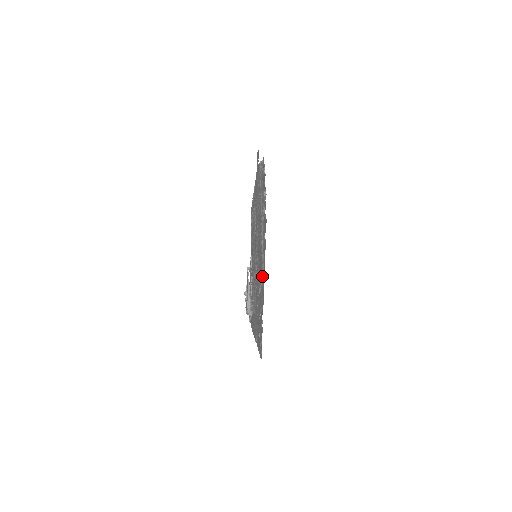
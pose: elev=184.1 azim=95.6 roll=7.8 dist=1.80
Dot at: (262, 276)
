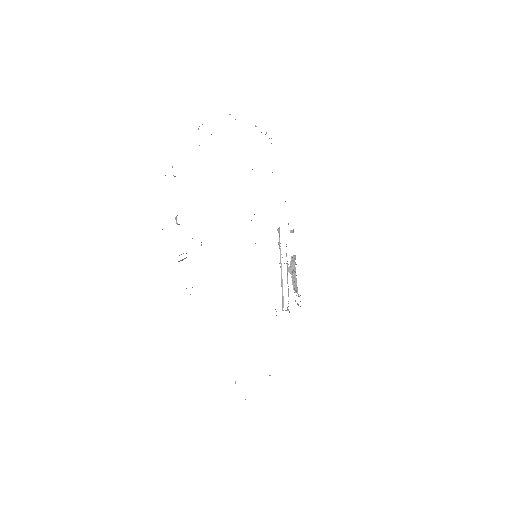
Dot at: occluded
